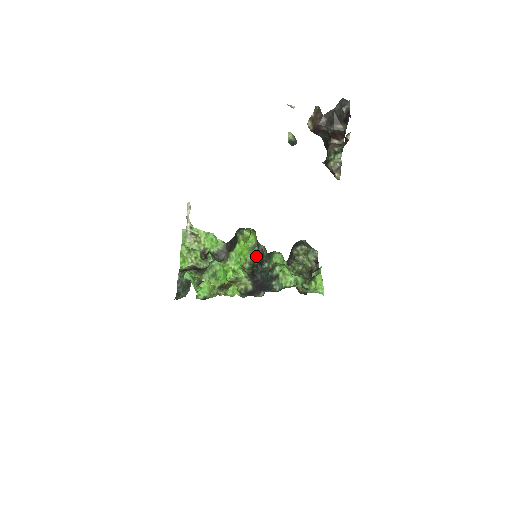
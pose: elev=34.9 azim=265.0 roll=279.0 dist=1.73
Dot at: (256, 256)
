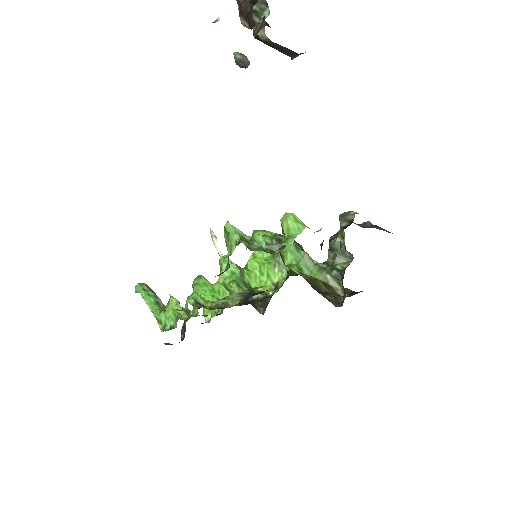
Dot at: (290, 274)
